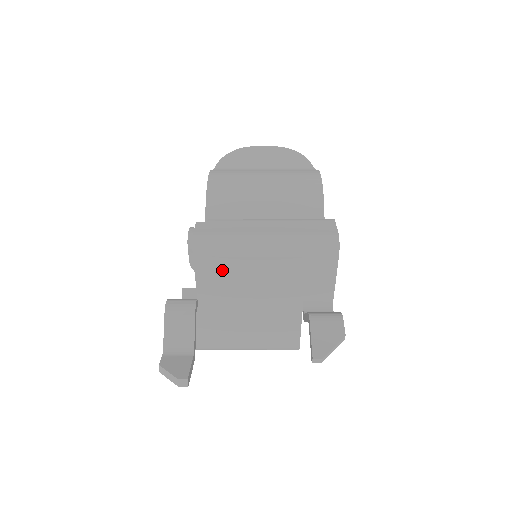
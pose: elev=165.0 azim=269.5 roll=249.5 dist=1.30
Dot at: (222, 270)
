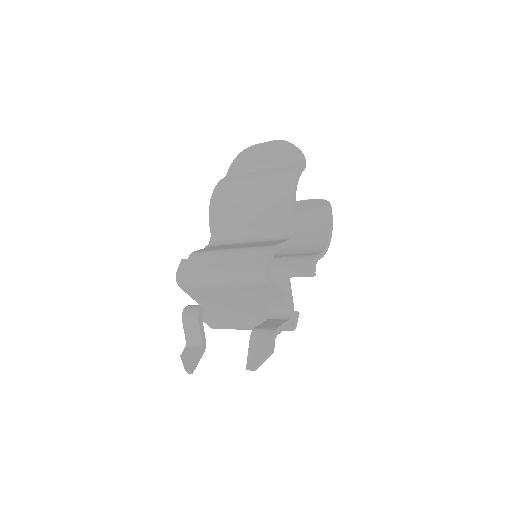
Dot at: (203, 293)
